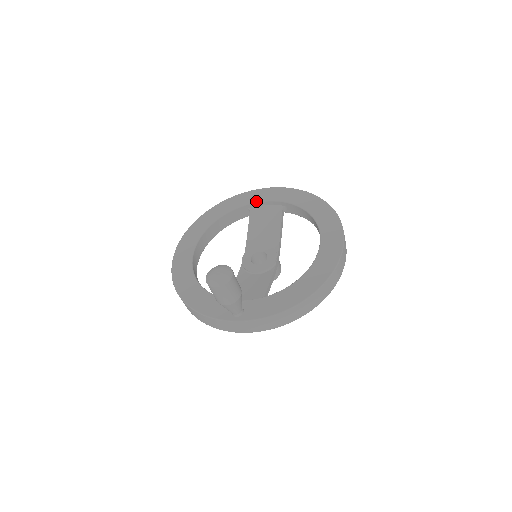
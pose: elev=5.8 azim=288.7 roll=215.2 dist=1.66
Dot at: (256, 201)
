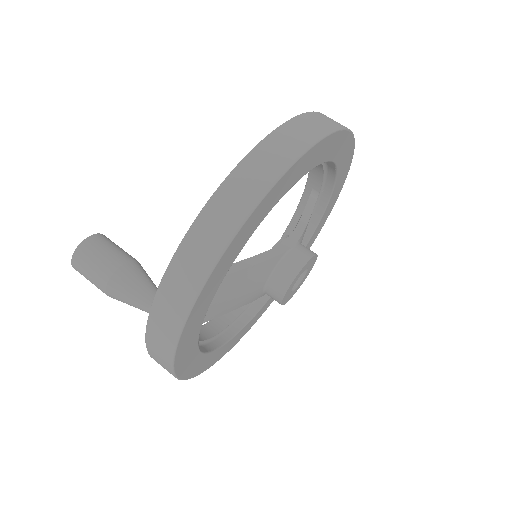
Dot at: (292, 218)
